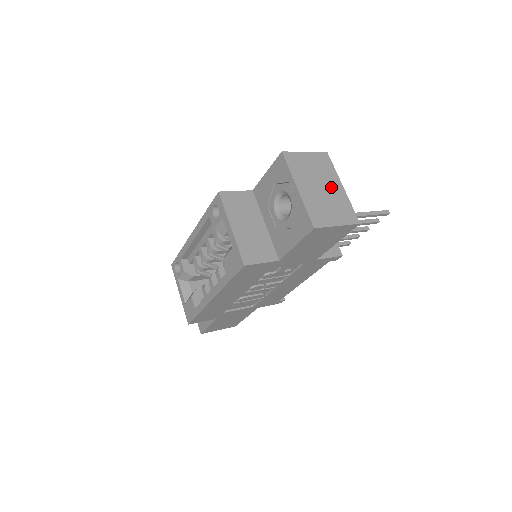
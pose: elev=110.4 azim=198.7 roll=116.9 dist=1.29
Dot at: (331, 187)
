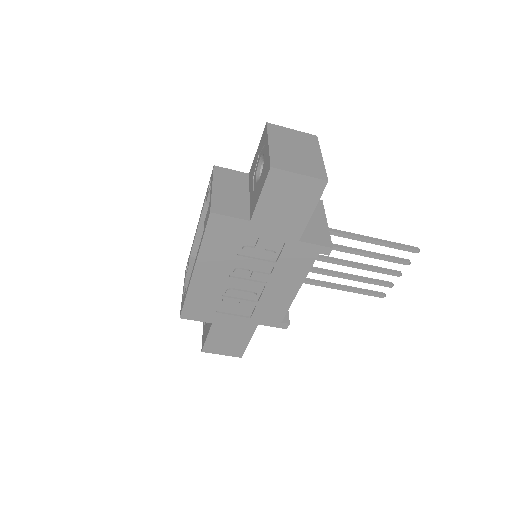
Dot at: (308, 153)
